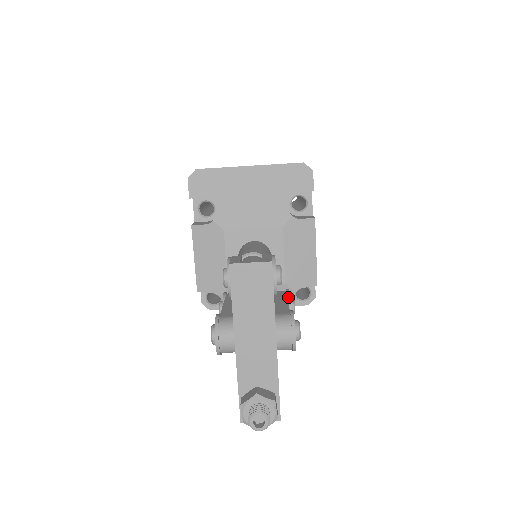
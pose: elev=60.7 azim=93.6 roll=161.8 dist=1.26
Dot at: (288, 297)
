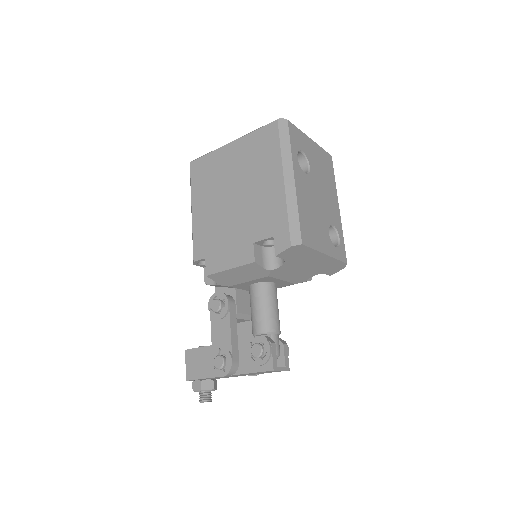
Dot at: occluded
